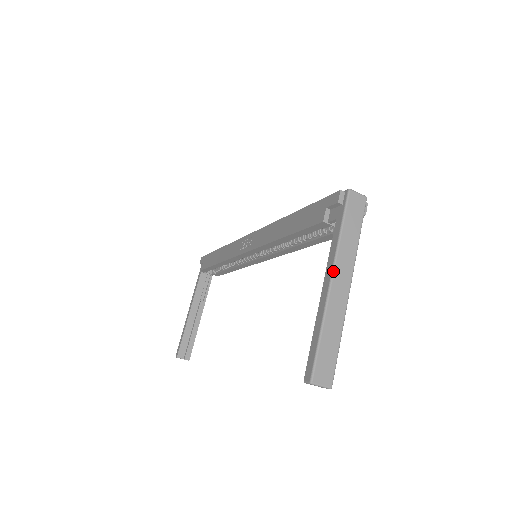
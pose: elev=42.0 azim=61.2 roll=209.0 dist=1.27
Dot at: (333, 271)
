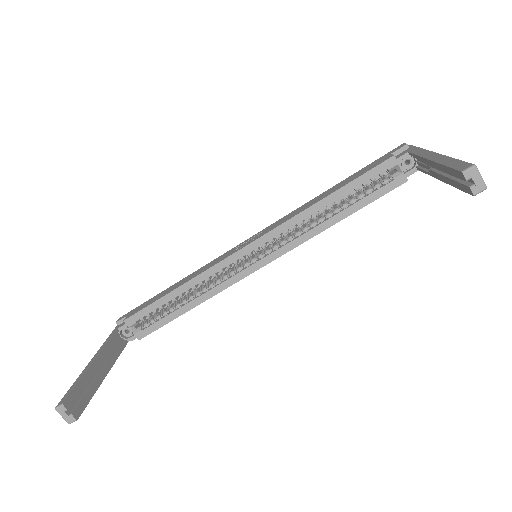
Dot at: (433, 152)
